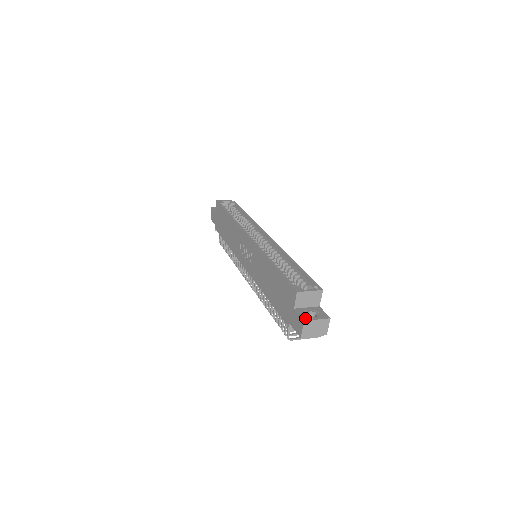
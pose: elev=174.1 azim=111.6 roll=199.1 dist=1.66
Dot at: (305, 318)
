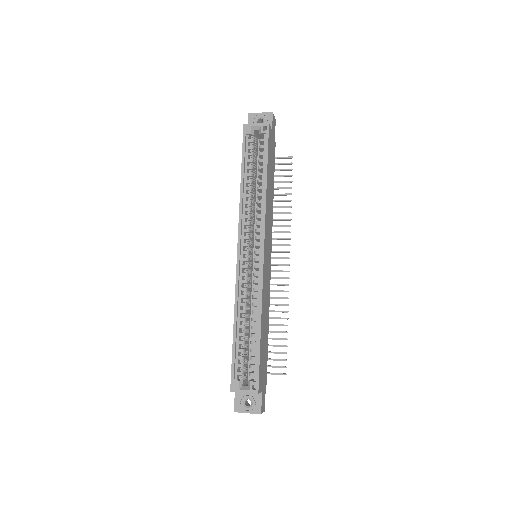
Dot at: (237, 408)
